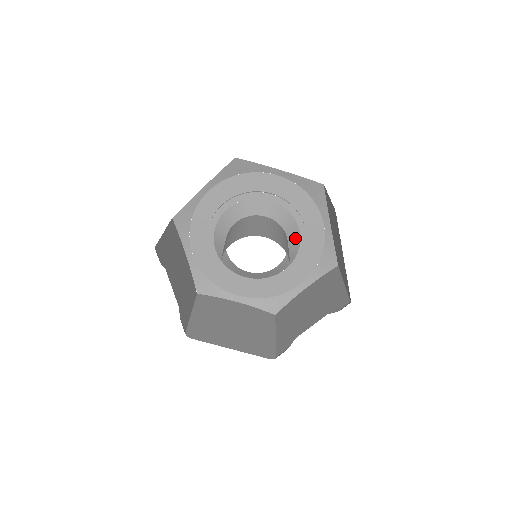
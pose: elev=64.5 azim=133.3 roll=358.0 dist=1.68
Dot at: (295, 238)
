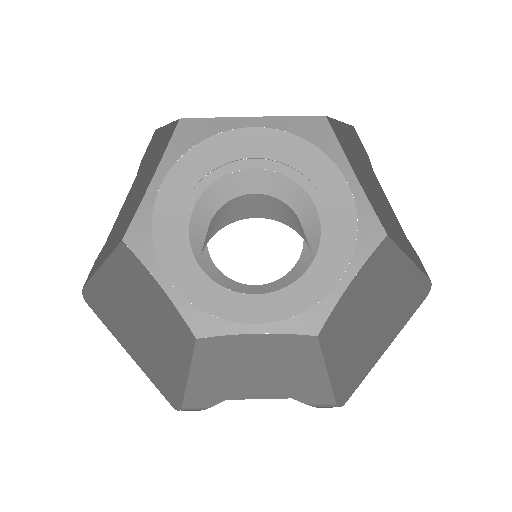
Dot at: (301, 268)
